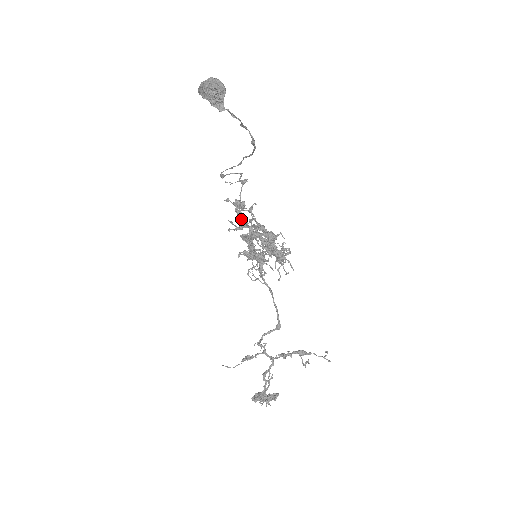
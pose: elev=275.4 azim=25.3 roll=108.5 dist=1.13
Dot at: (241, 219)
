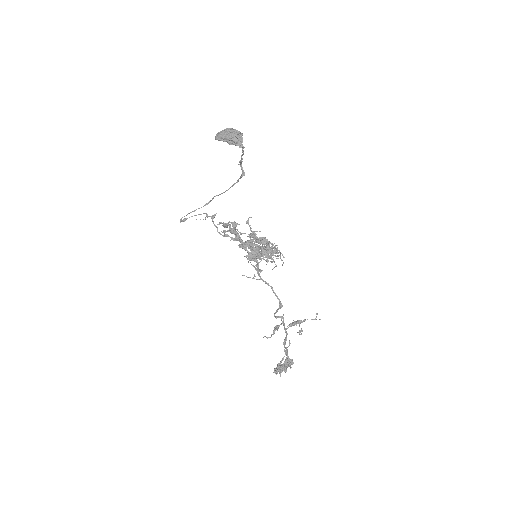
Dot at: occluded
